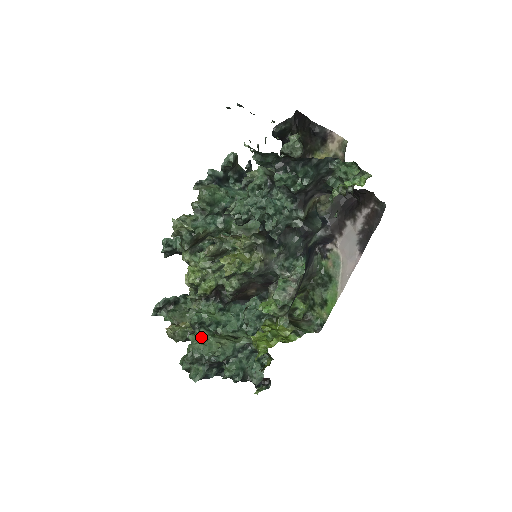
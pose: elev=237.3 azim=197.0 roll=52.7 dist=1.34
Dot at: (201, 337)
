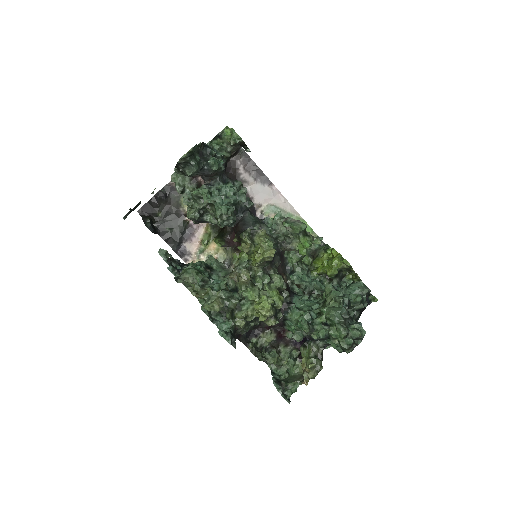
Dot at: (322, 321)
